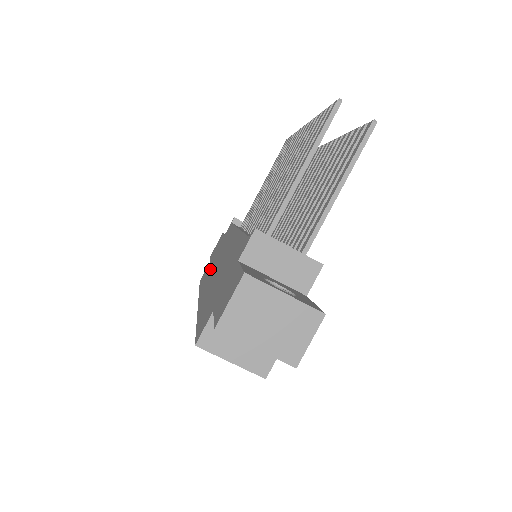
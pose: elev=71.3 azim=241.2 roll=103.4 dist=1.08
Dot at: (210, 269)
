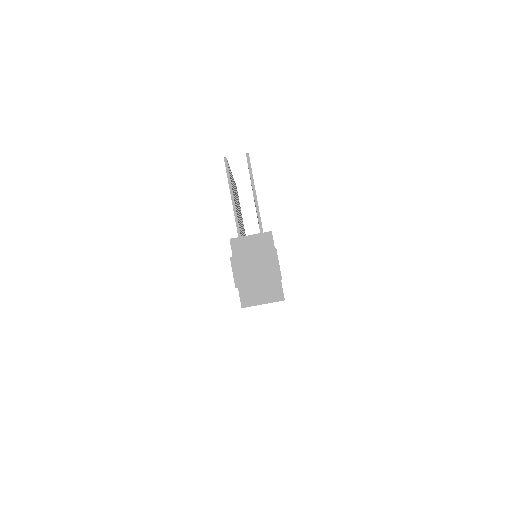
Dot at: occluded
